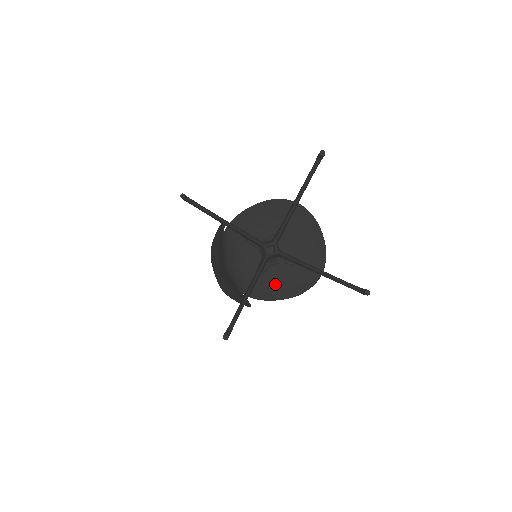
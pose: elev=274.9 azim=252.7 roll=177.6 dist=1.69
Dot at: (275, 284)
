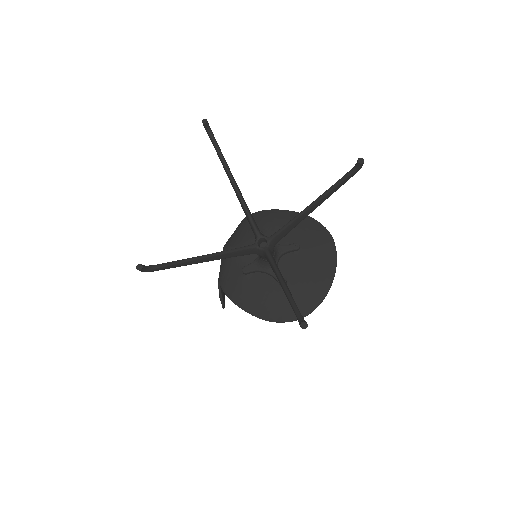
Dot at: (253, 293)
